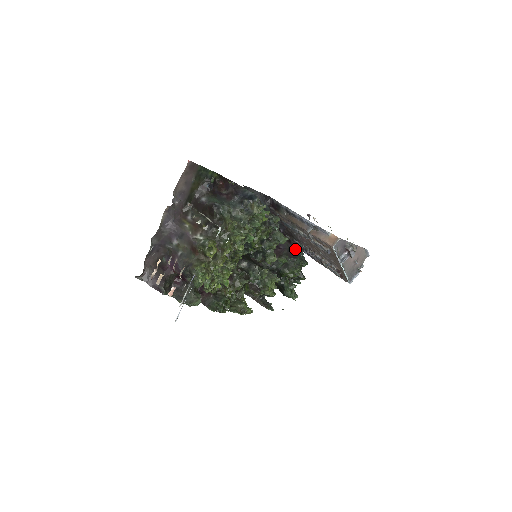
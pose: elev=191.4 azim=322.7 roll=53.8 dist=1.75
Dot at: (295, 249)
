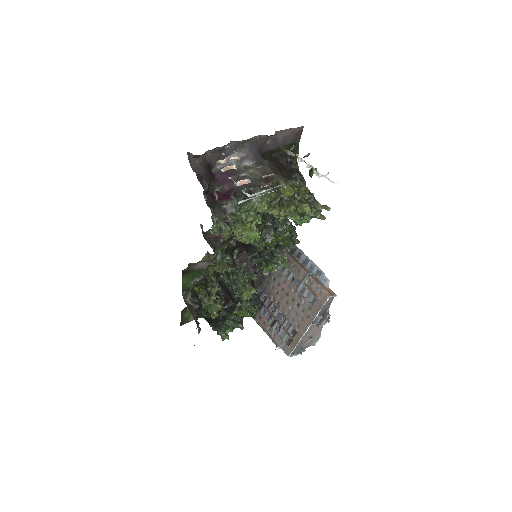
Dot at: (257, 294)
